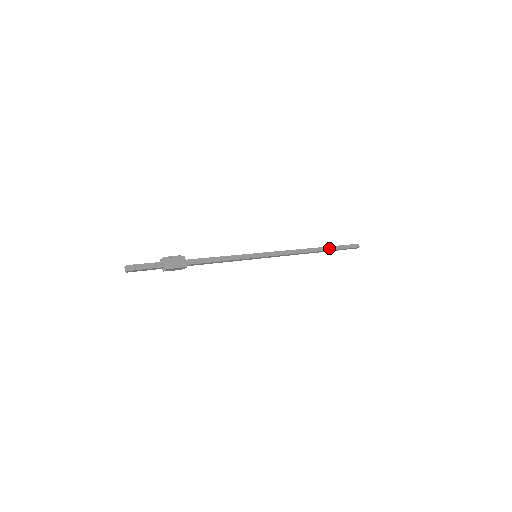
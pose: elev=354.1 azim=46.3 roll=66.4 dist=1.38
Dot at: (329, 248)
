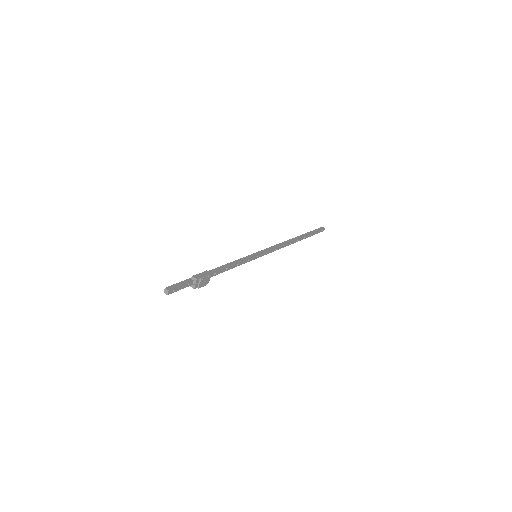
Dot at: (305, 237)
